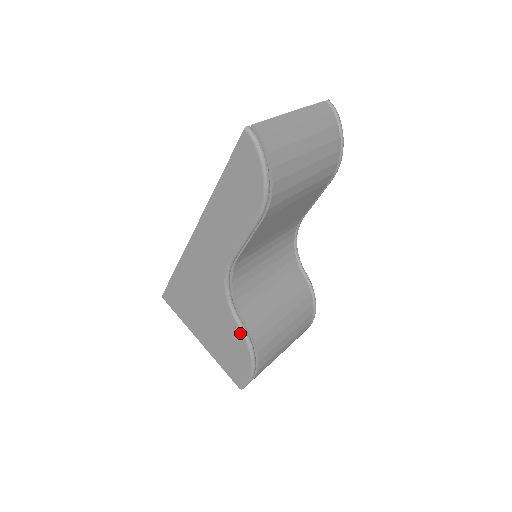
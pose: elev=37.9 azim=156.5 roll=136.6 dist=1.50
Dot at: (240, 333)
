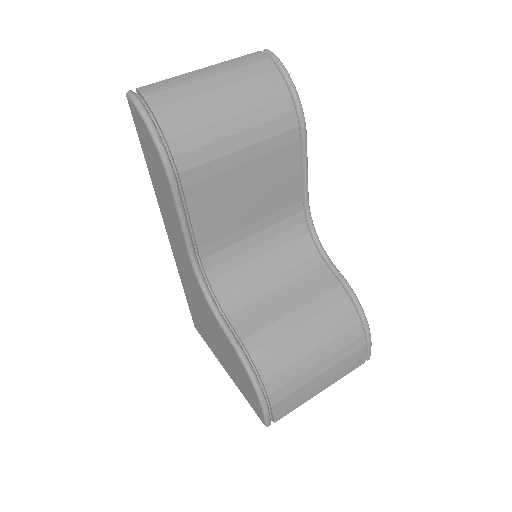
Dot at: (230, 344)
